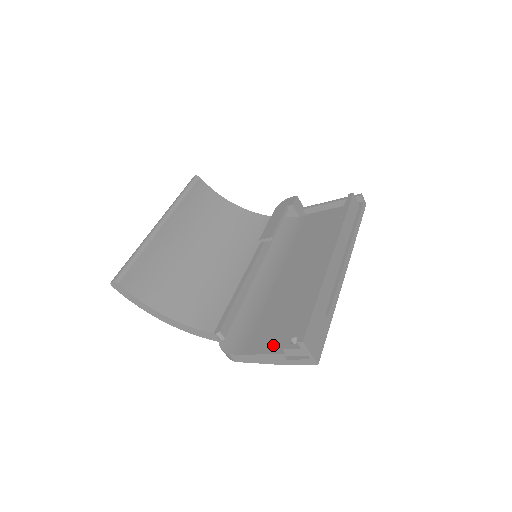
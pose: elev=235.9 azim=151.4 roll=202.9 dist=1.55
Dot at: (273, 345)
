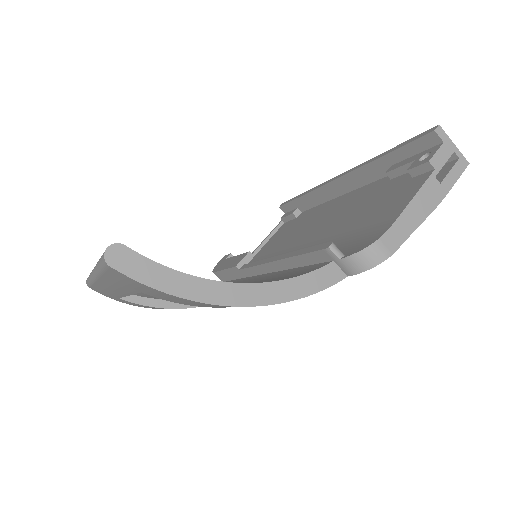
Dot at: (409, 191)
